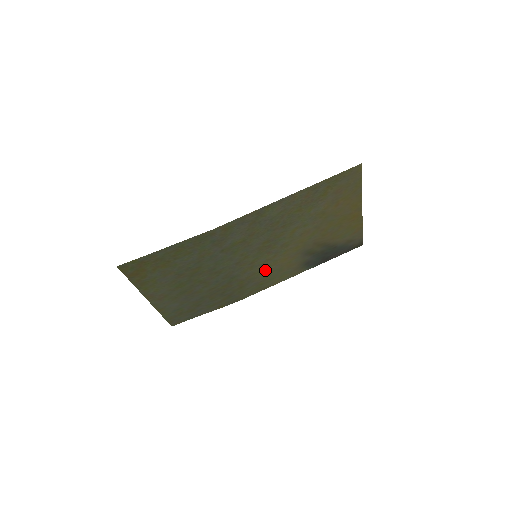
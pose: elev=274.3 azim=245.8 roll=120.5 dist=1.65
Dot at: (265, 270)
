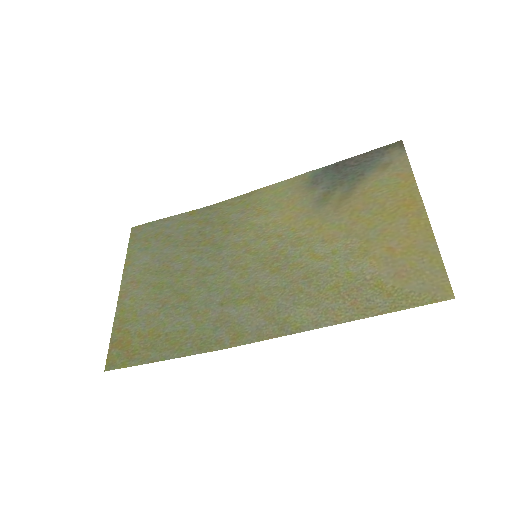
Dot at: (259, 223)
